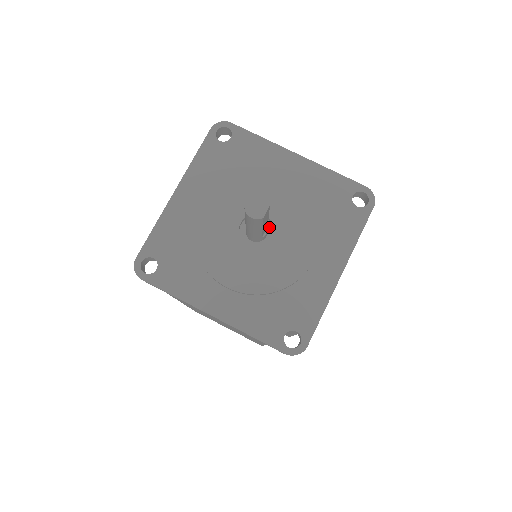
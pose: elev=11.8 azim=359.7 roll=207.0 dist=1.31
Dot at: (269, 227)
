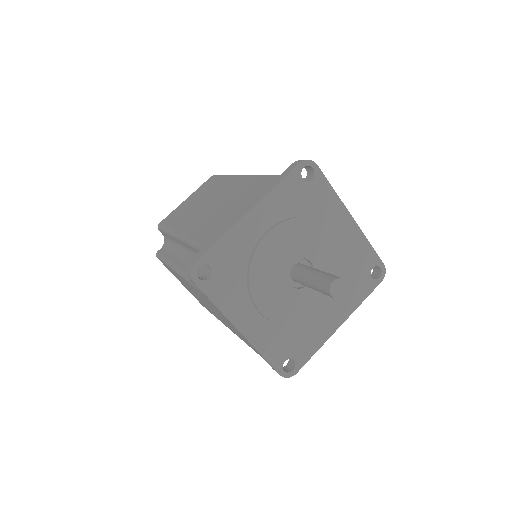
Dot at: occluded
